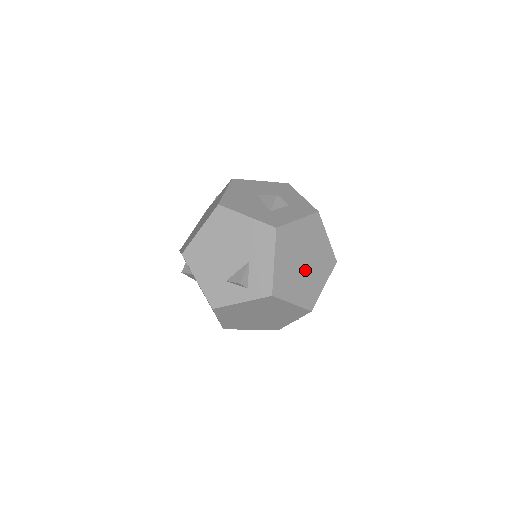
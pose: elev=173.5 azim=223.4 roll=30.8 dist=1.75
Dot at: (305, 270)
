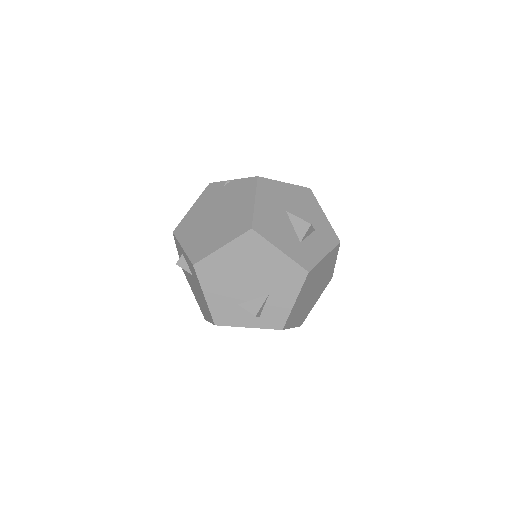
Dot at: (311, 296)
